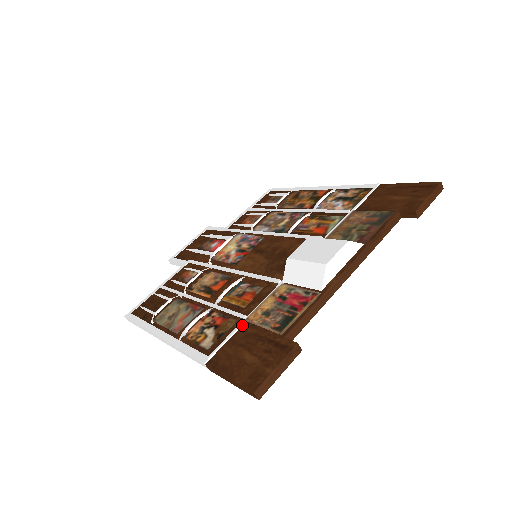
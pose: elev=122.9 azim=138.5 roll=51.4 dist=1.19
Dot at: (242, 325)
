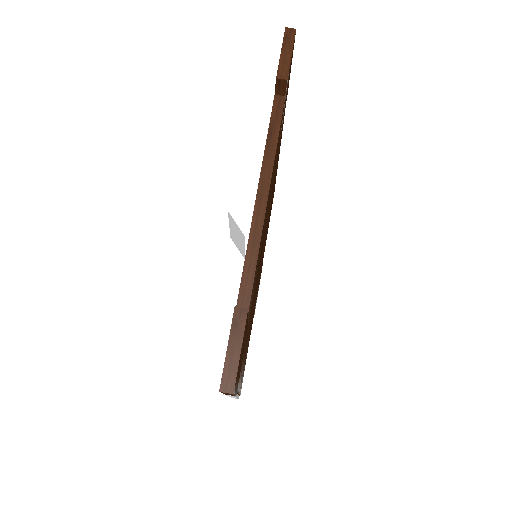
Dot at: occluded
